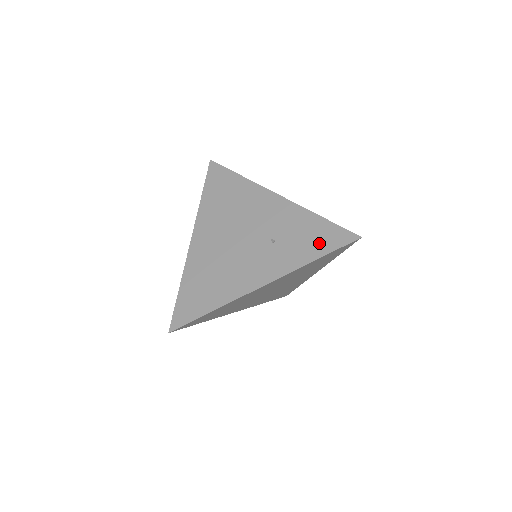
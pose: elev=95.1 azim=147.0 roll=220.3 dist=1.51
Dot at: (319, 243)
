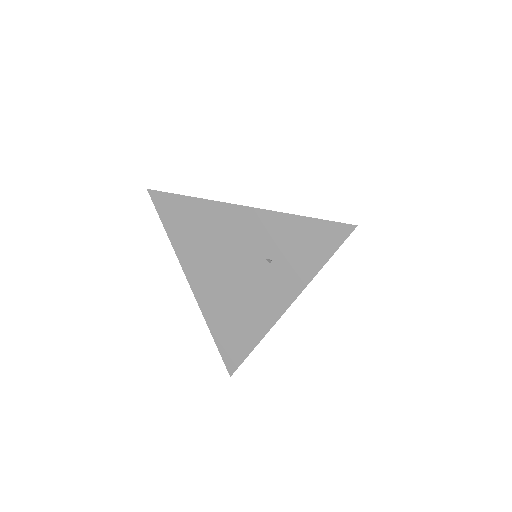
Dot at: (317, 248)
